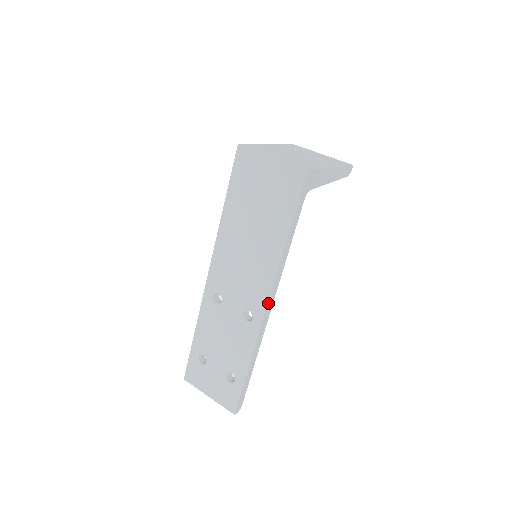
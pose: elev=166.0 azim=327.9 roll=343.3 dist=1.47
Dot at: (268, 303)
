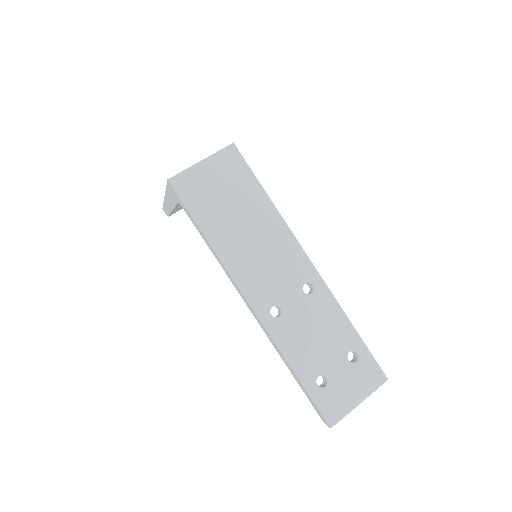
Dot at: (308, 258)
